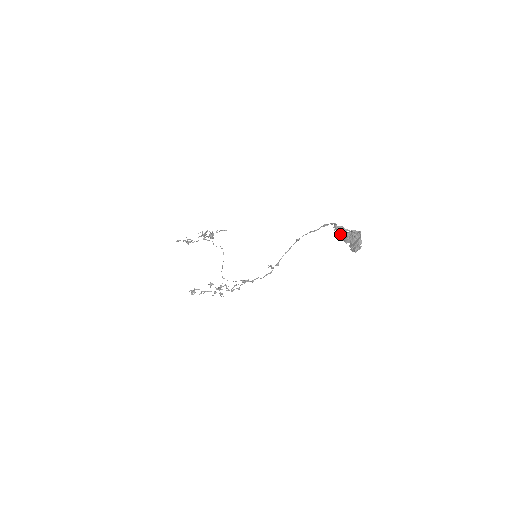
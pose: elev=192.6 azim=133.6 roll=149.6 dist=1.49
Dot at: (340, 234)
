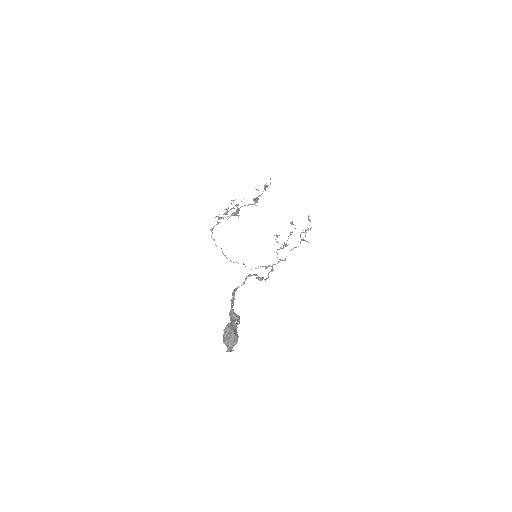
Dot at: (231, 317)
